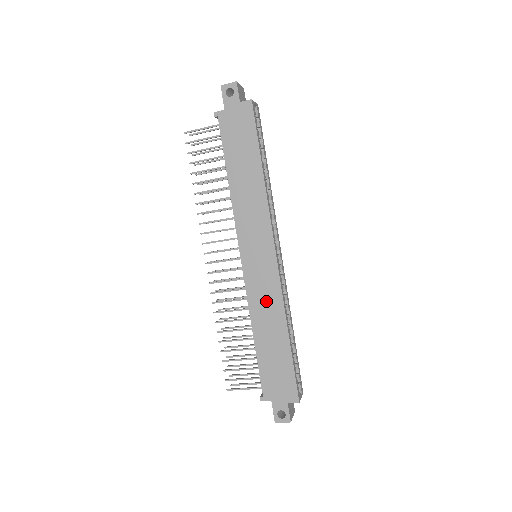
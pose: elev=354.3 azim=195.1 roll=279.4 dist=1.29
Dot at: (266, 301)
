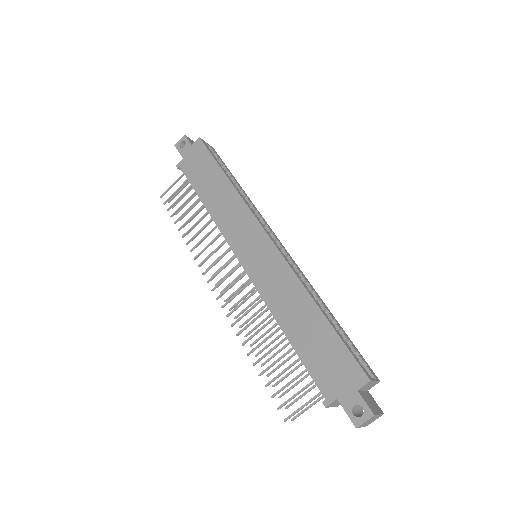
Dot at: (279, 285)
